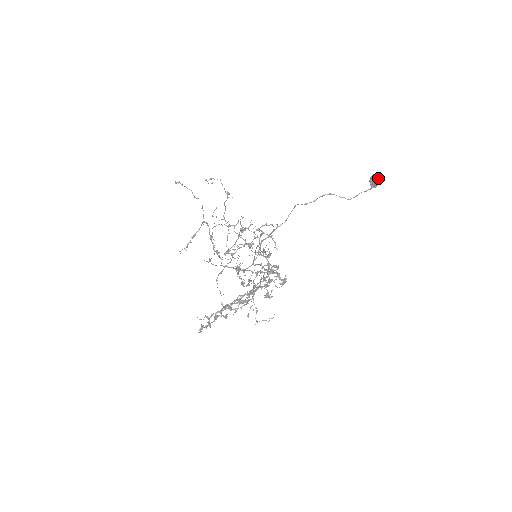
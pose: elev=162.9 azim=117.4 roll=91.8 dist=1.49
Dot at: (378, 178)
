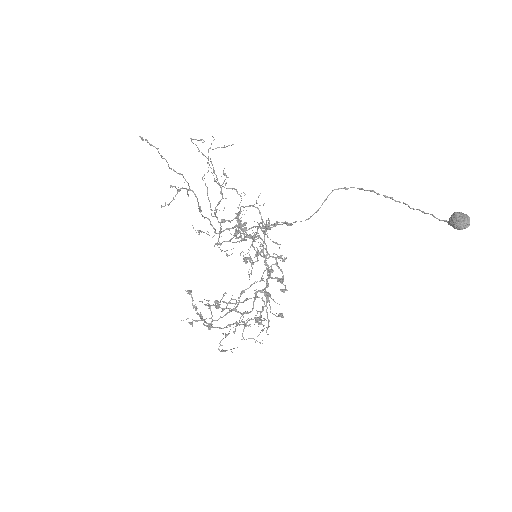
Dot at: (463, 228)
